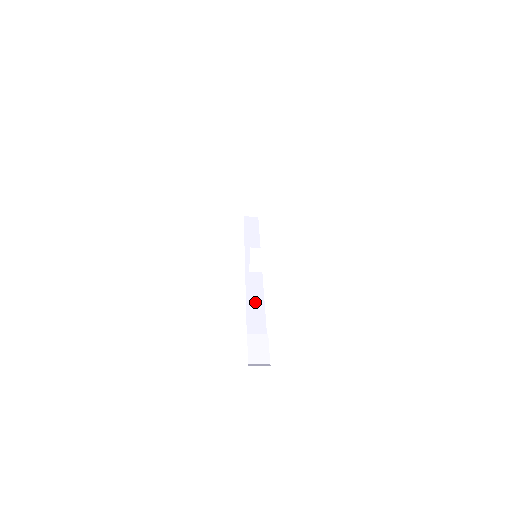
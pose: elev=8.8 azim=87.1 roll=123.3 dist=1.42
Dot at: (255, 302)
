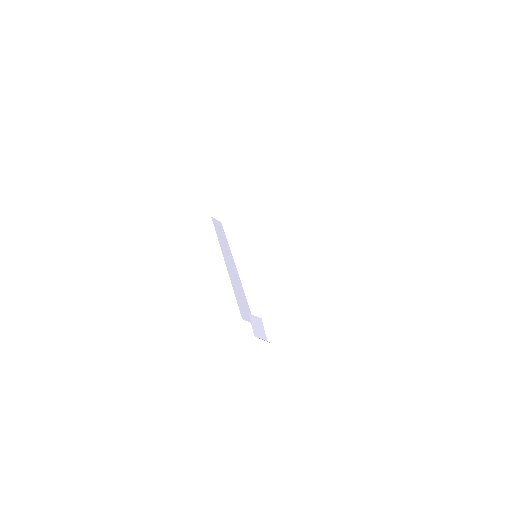
Dot at: (239, 291)
